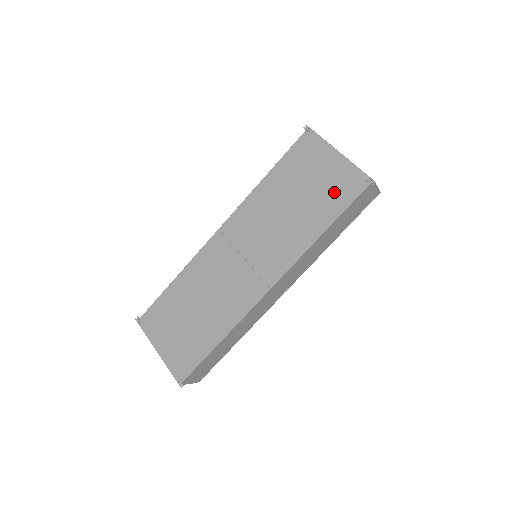
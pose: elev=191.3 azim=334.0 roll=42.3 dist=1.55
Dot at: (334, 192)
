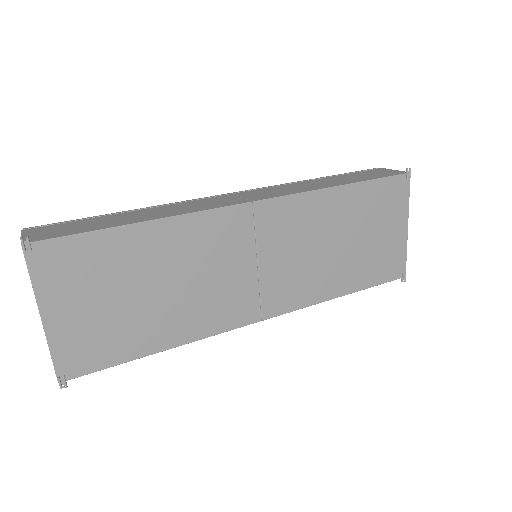
Dot at: (378, 263)
